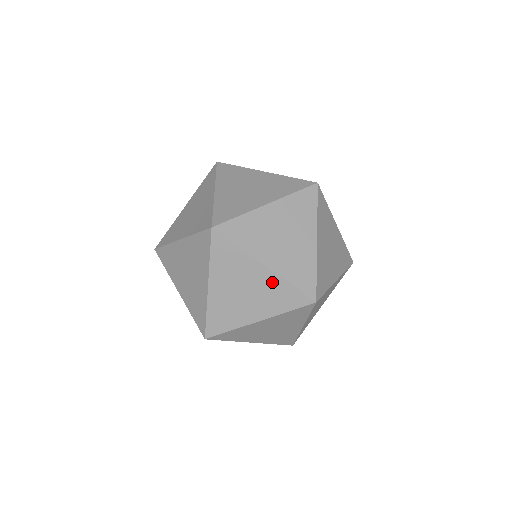
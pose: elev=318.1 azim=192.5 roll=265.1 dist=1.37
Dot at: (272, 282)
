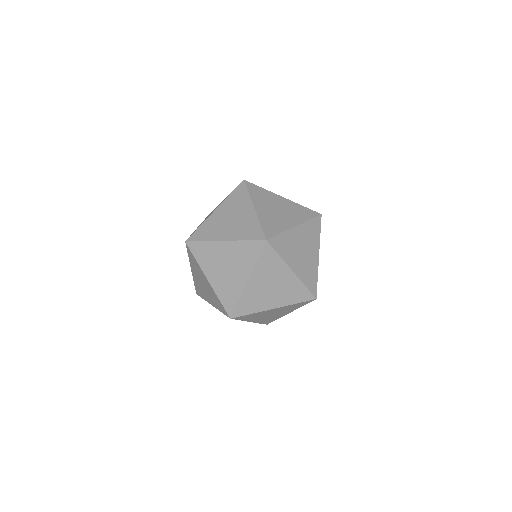
Dot at: (212, 291)
